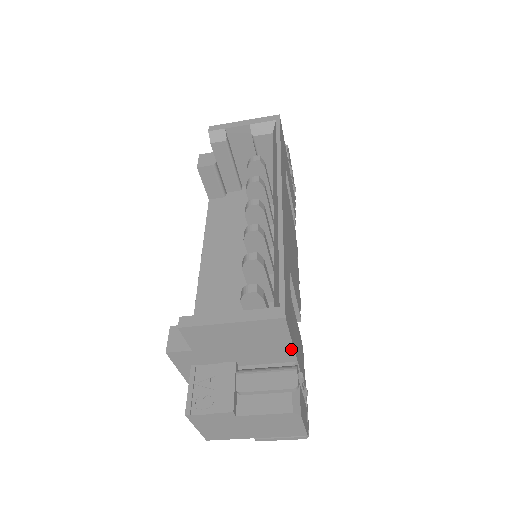
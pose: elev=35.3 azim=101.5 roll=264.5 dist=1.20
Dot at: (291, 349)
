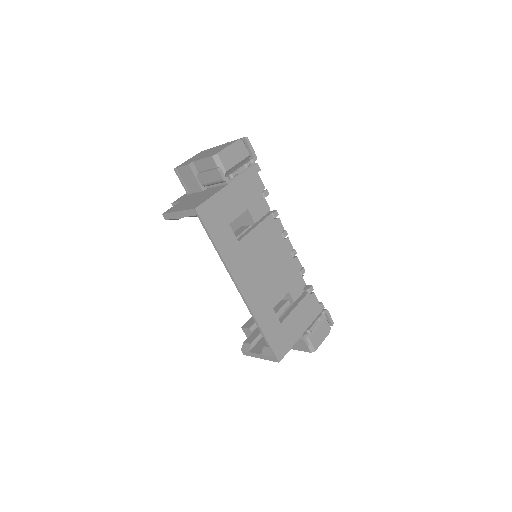
Dot at: (295, 342)
